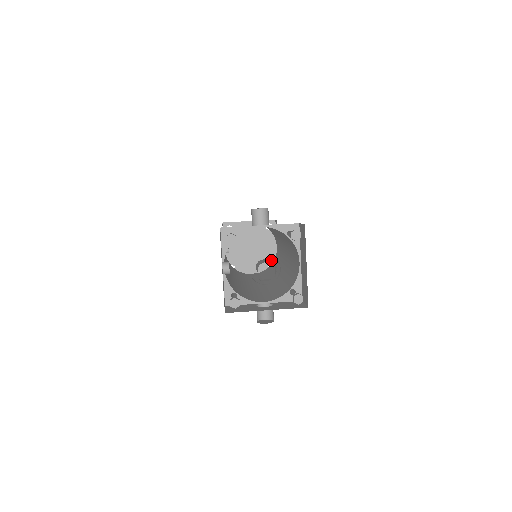
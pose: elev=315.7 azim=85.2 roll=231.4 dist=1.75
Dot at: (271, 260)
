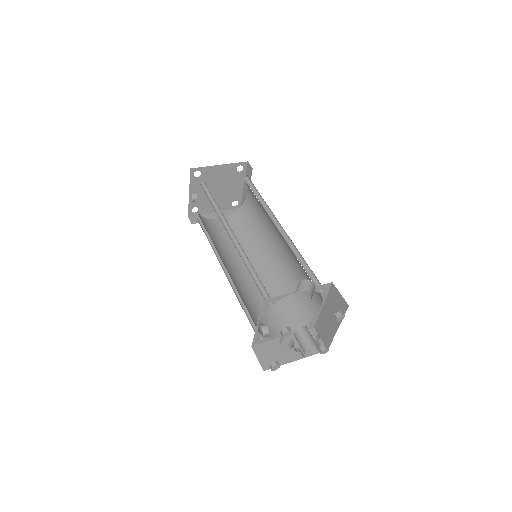
Dot at: (236, 198)
